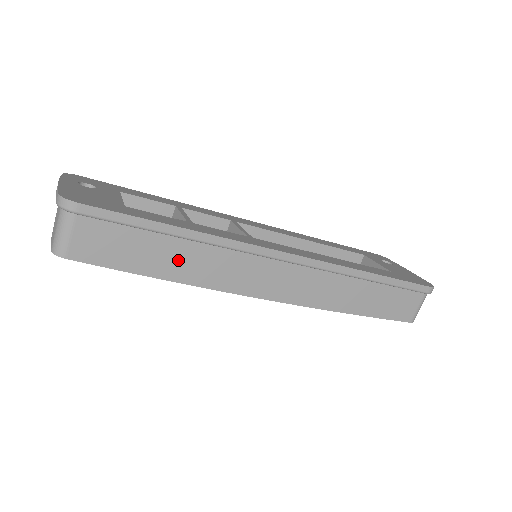
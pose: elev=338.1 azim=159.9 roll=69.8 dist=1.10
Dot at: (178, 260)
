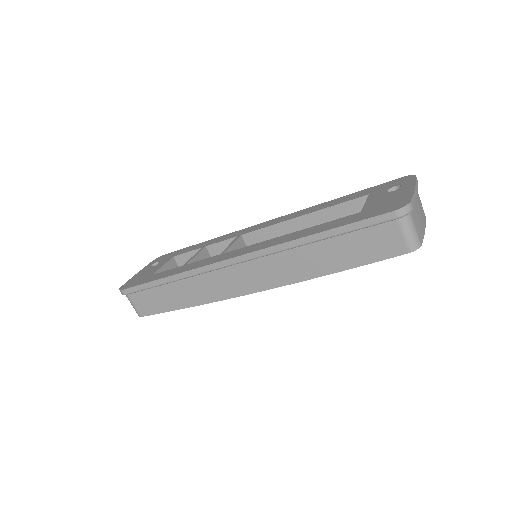
Dot at: (183, 294)
